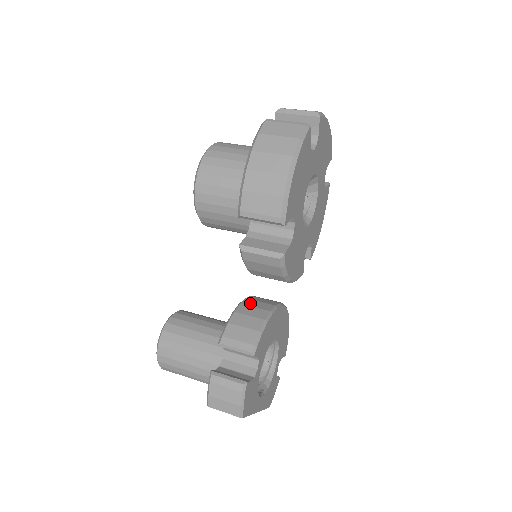
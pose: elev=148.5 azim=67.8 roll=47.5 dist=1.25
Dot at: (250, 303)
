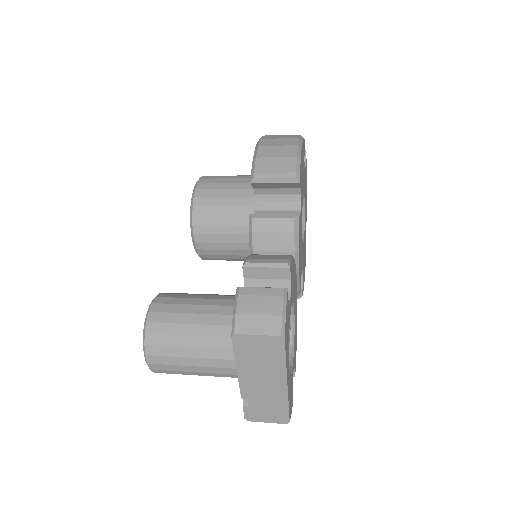
Dot at: occluded
